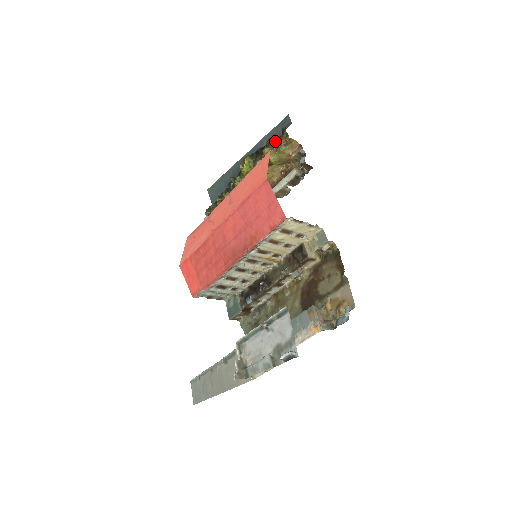
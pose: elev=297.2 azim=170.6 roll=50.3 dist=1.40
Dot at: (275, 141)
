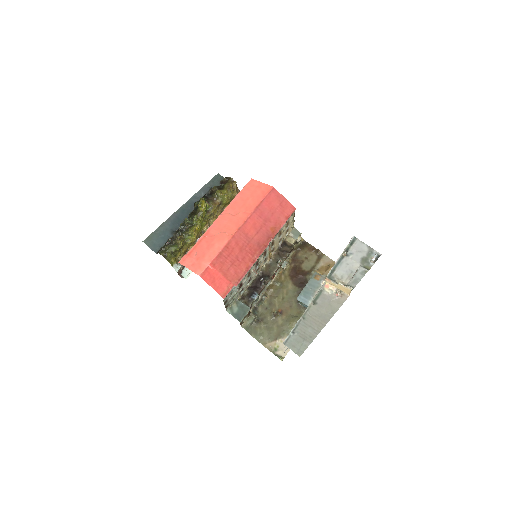
Dot at: (220, 187)
